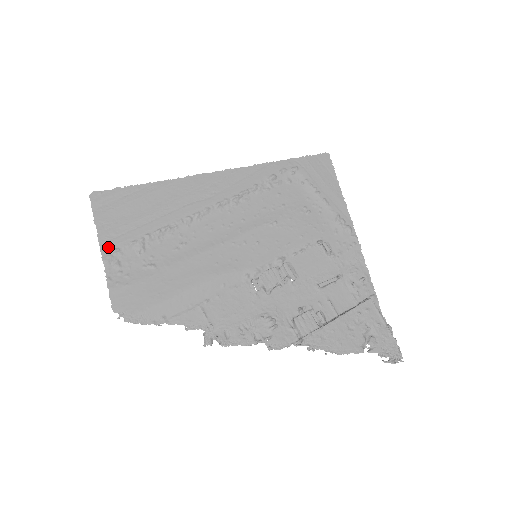
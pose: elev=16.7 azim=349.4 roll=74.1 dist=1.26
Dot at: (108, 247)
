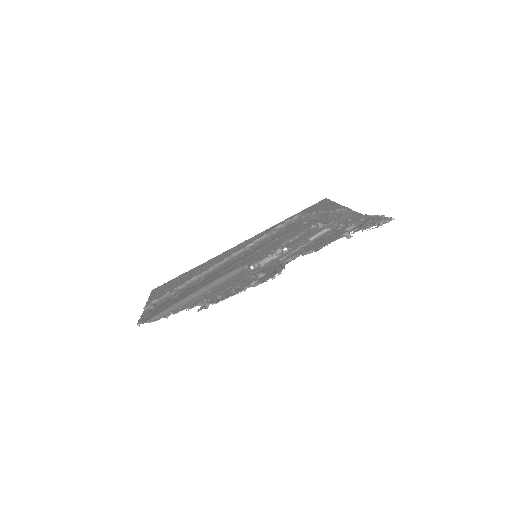
Dot at: (151, 302)
